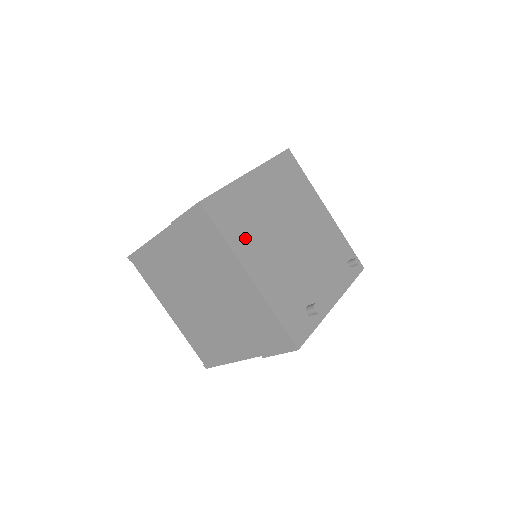
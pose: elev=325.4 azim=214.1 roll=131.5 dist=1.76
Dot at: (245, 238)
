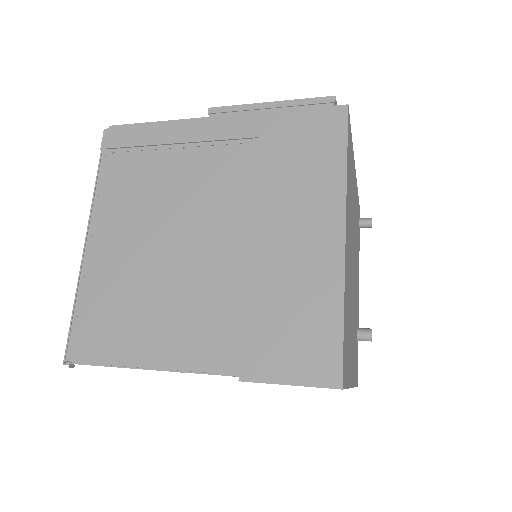
Dot at: occluded
